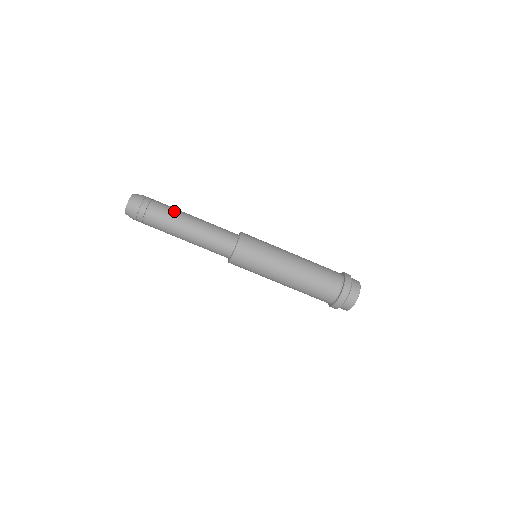
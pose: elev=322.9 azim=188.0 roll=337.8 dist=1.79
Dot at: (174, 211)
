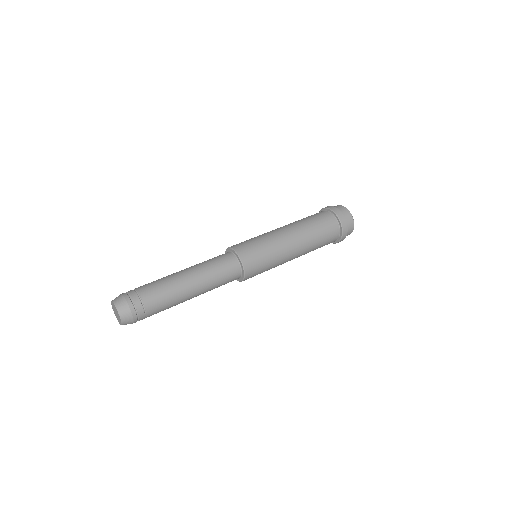
Dot at: (160, 279)
